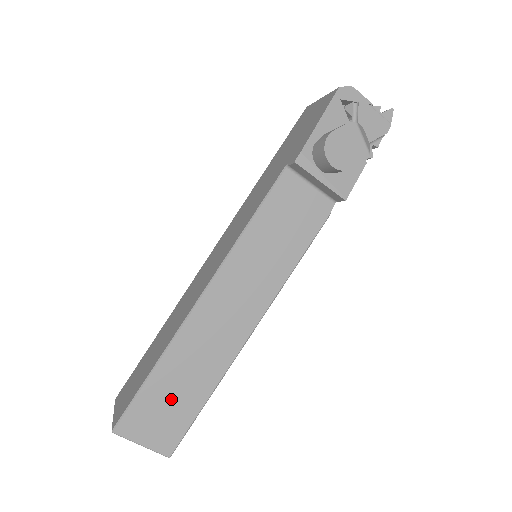
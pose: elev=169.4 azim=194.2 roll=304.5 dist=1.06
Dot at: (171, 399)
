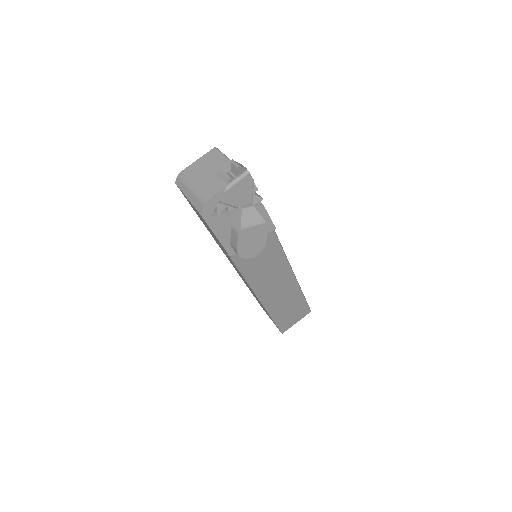
Dot at: (290, 312)
